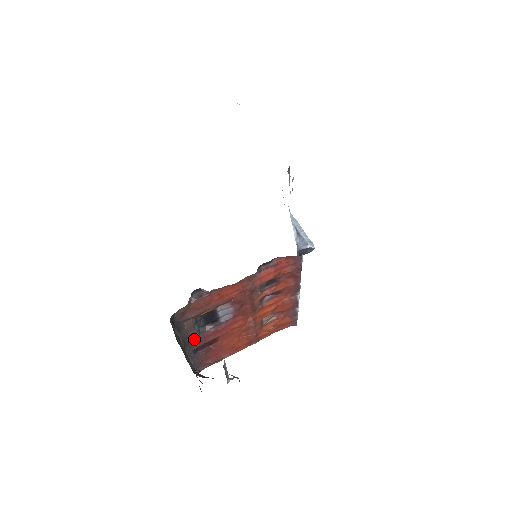
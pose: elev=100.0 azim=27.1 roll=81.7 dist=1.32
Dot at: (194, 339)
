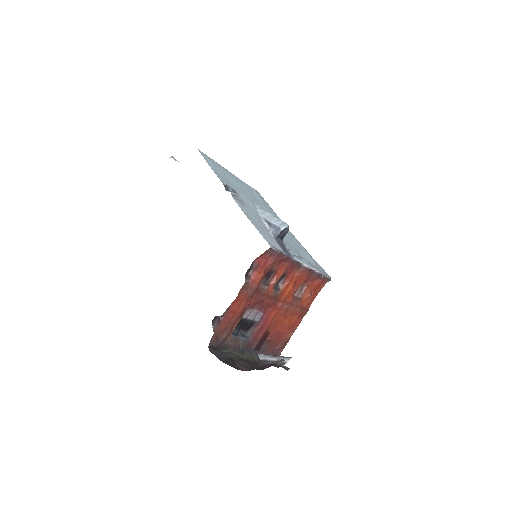
Dot at: (247, 344)
